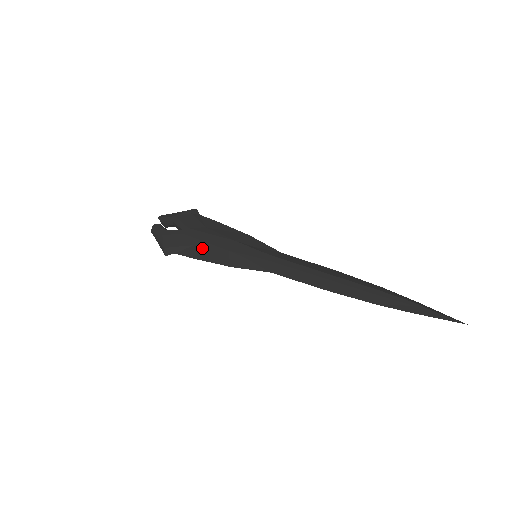
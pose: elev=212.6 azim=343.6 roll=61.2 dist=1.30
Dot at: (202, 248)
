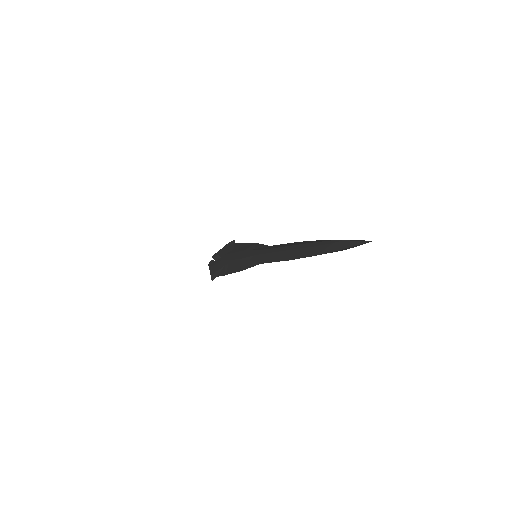
Dot at: (228, 265)
